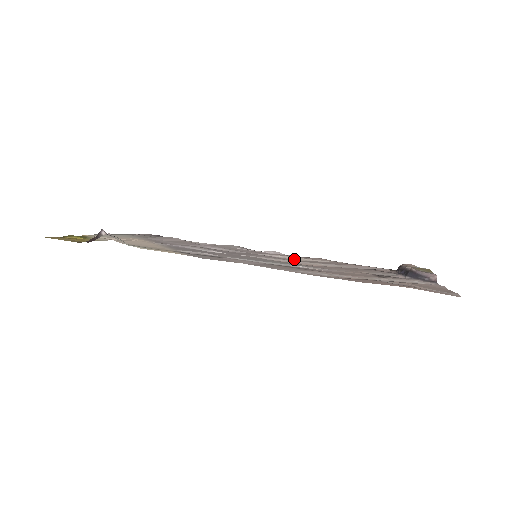
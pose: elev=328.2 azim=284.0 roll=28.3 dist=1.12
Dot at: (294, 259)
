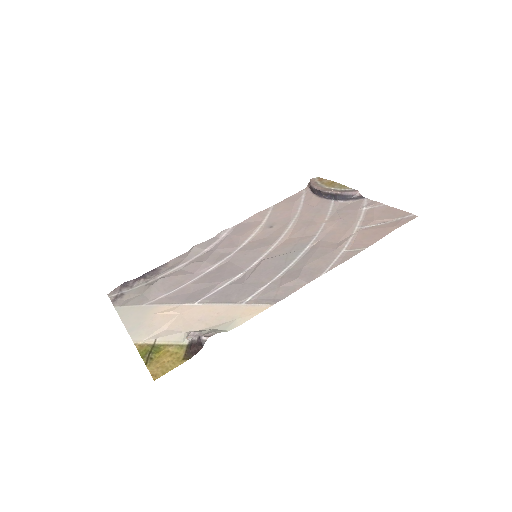
Dot at: (258, 233)
